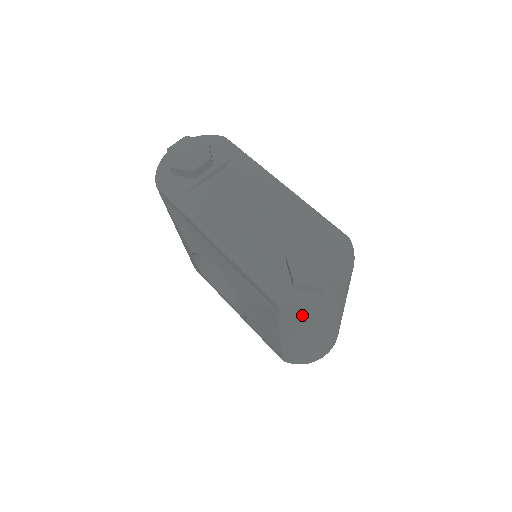
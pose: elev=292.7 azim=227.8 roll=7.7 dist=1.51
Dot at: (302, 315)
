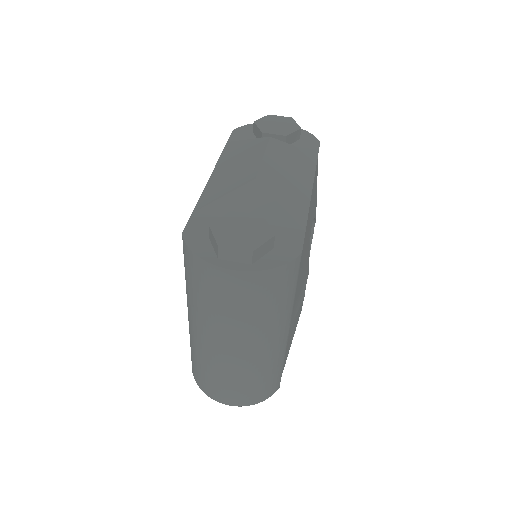
Dot at: (194, 270)
